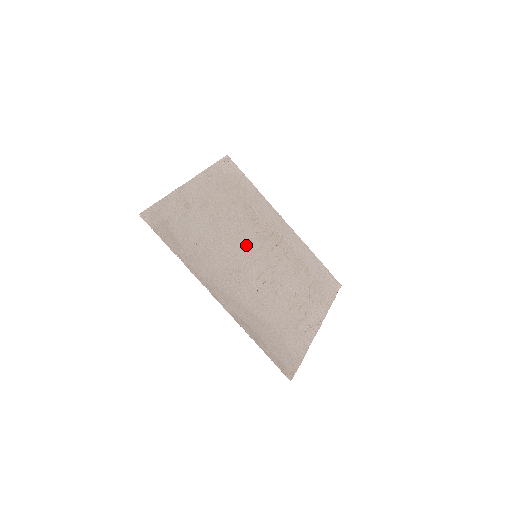
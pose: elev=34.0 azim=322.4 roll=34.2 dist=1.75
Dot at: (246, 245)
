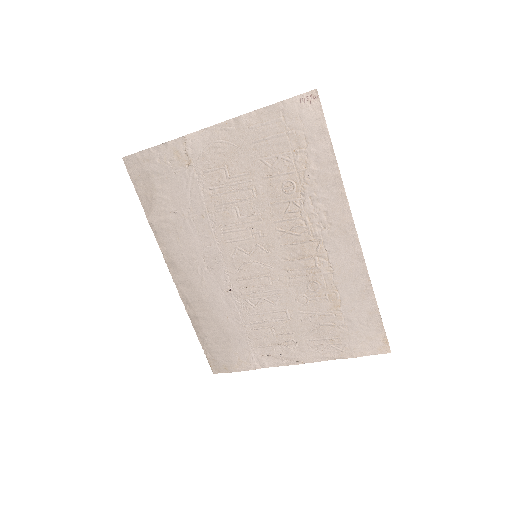
Dot at: (249, 238)
